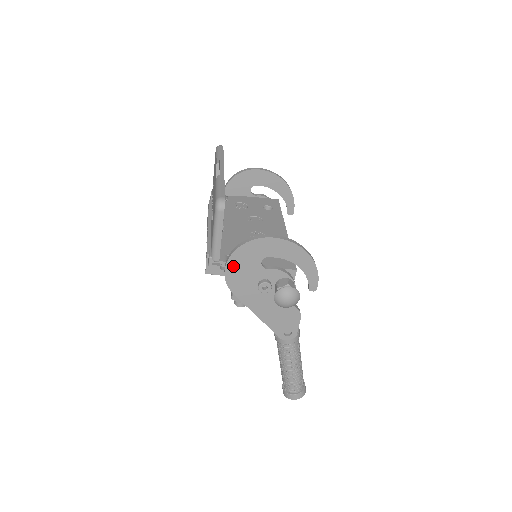
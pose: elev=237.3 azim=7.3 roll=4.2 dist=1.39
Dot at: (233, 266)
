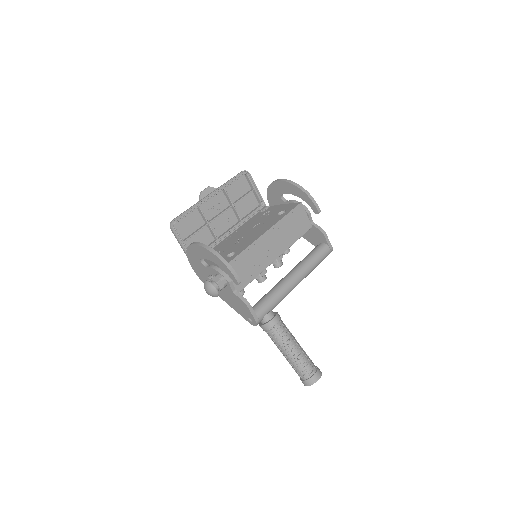
Dot at: (194, 266)
